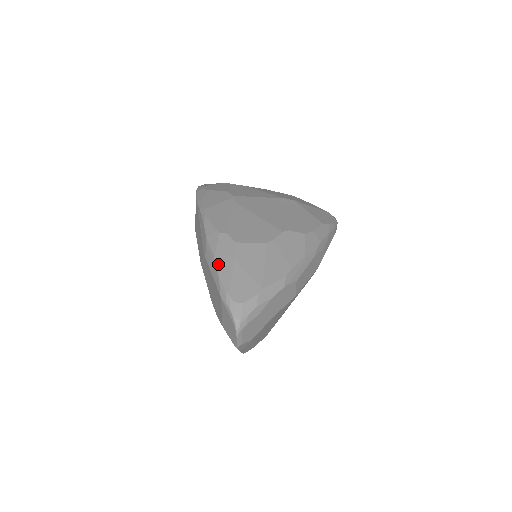
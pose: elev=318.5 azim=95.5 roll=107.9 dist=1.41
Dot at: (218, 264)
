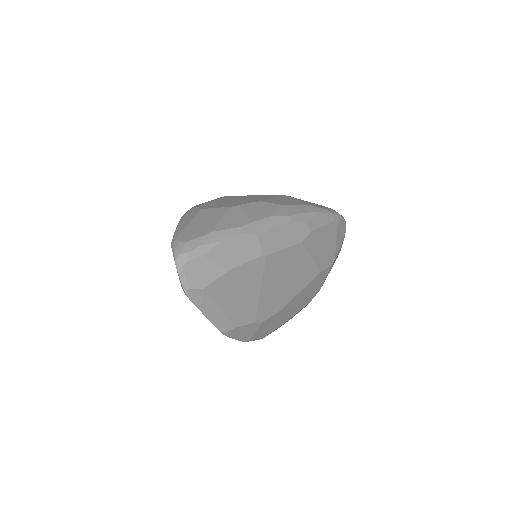
Dot at: (179, 224)
